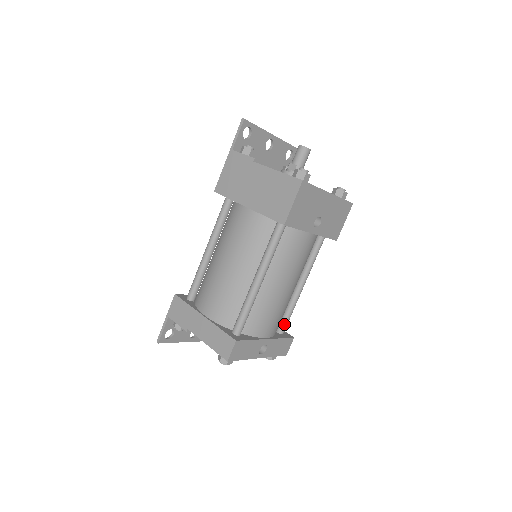
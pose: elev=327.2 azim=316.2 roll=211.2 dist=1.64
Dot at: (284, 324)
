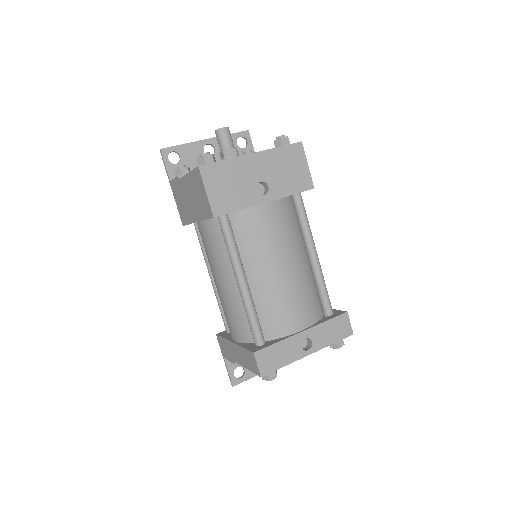
Dot at: (325, 304)
